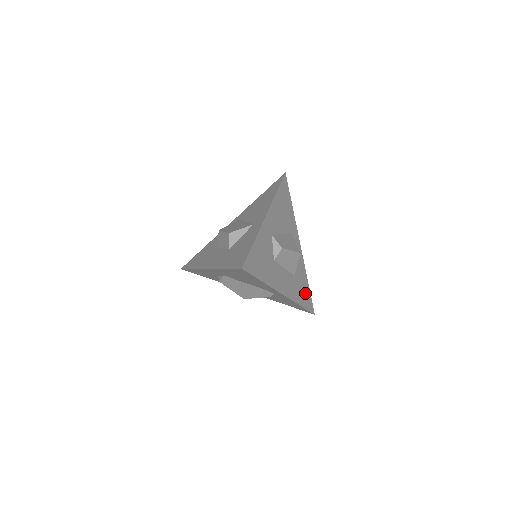
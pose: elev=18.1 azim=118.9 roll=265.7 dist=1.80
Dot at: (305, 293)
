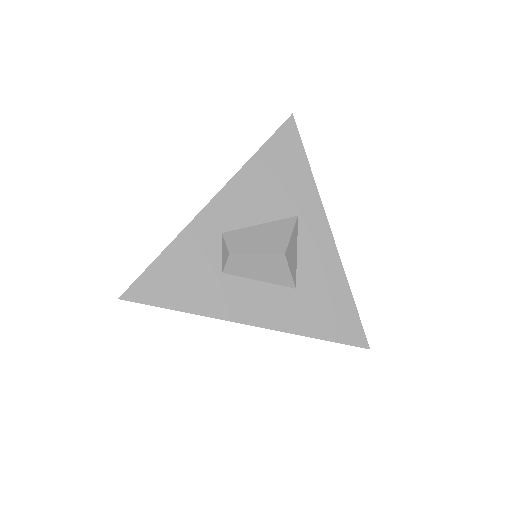
Dot at: (335, 314)
